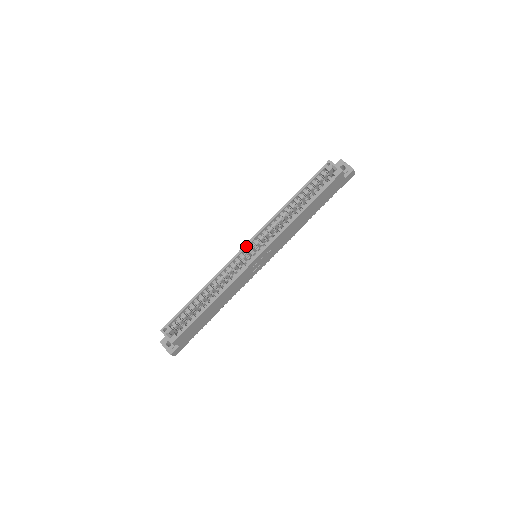
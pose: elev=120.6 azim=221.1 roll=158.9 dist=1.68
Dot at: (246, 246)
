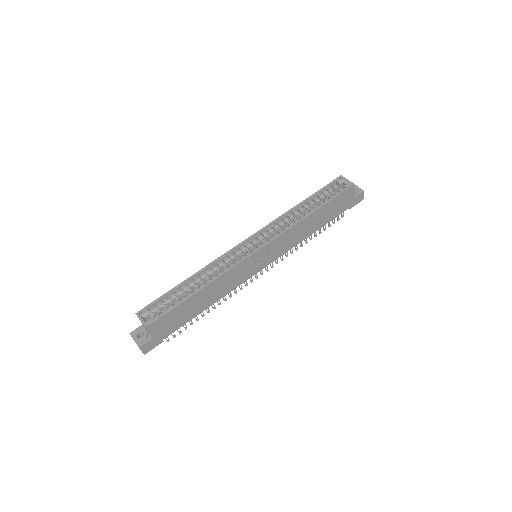
Dot at: (248, 239)
